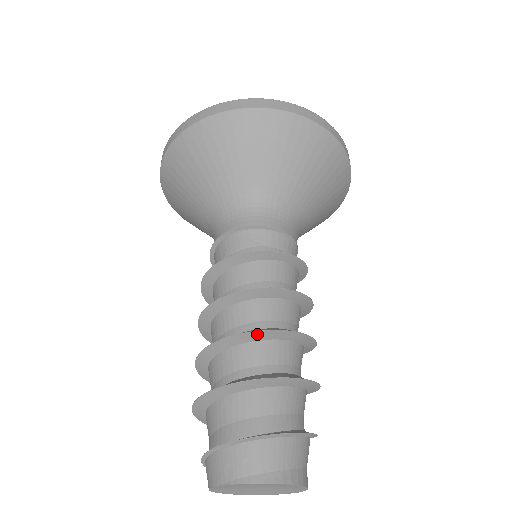
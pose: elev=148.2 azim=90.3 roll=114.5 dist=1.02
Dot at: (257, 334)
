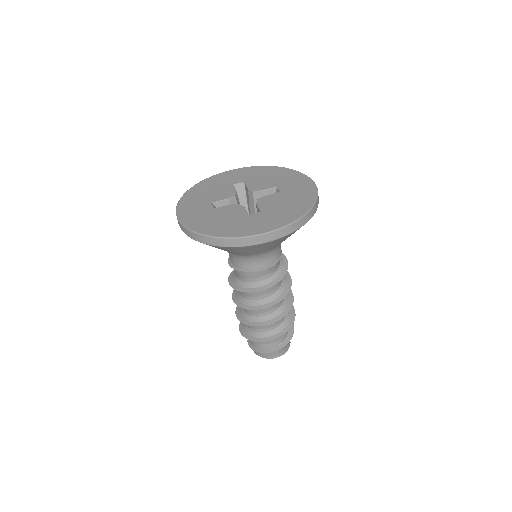
Dot at: (272, 322)
